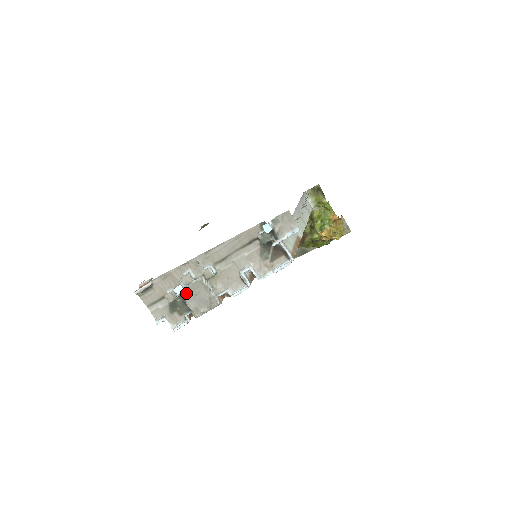
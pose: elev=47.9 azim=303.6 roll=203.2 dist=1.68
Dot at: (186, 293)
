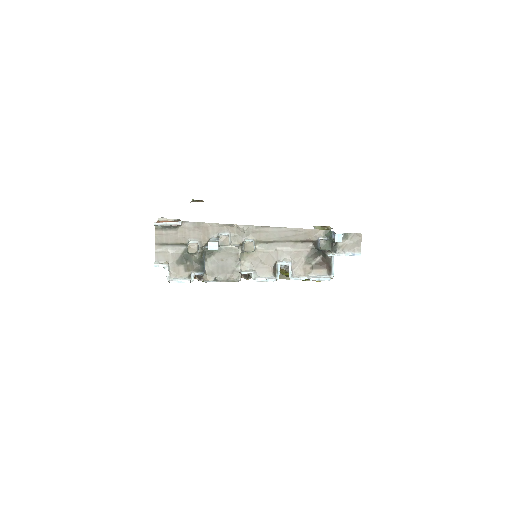
Dot at: (213, 253)
